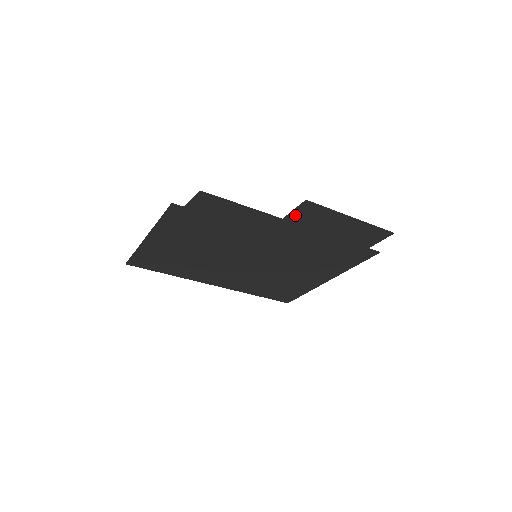
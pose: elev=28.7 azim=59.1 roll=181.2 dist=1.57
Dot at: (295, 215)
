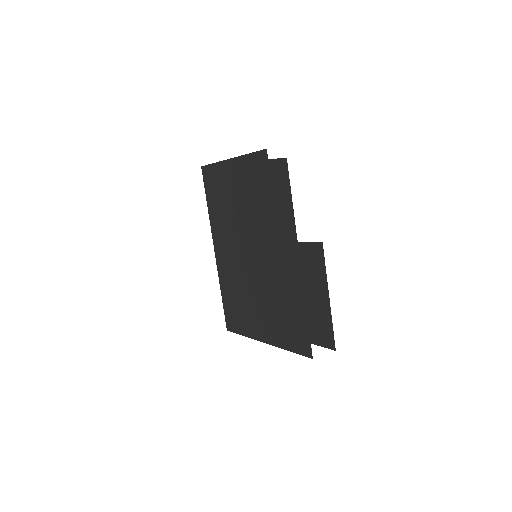
Dot at: (306, 248)
